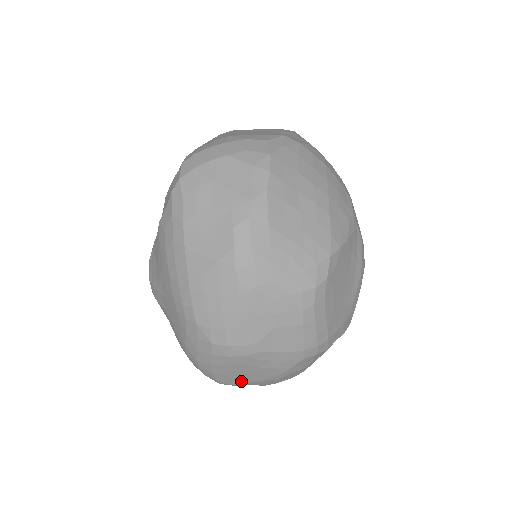
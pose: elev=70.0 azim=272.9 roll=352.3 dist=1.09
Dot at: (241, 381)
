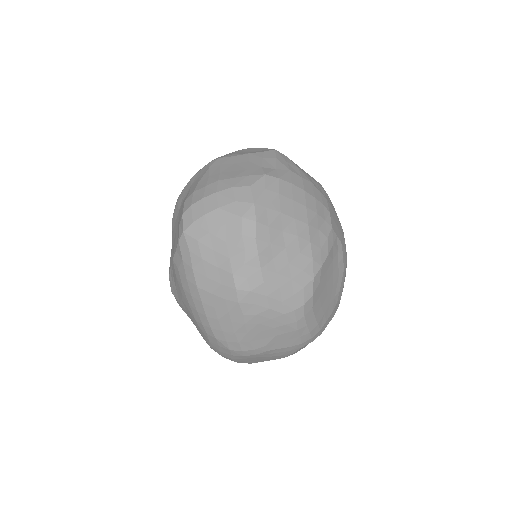
Dot at: (257, 362)
